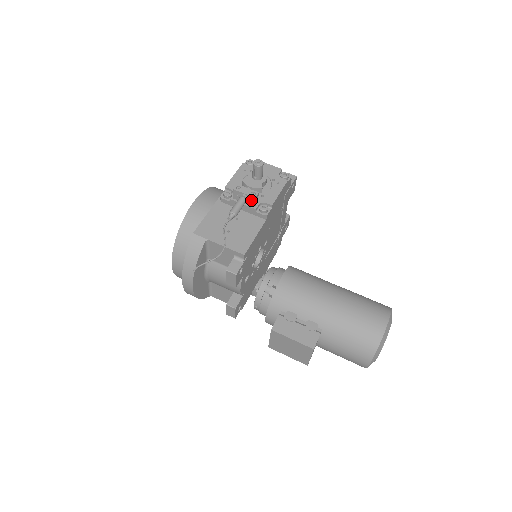
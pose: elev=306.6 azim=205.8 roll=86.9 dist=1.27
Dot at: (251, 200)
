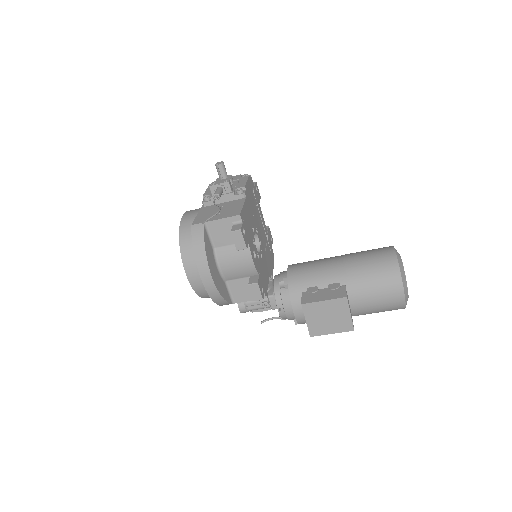
Dot at: (226, 187)
